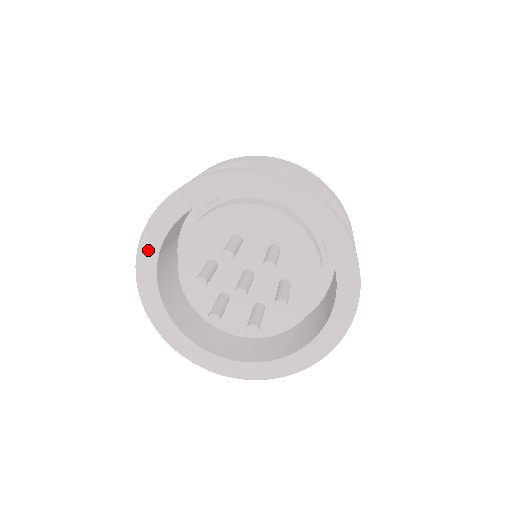
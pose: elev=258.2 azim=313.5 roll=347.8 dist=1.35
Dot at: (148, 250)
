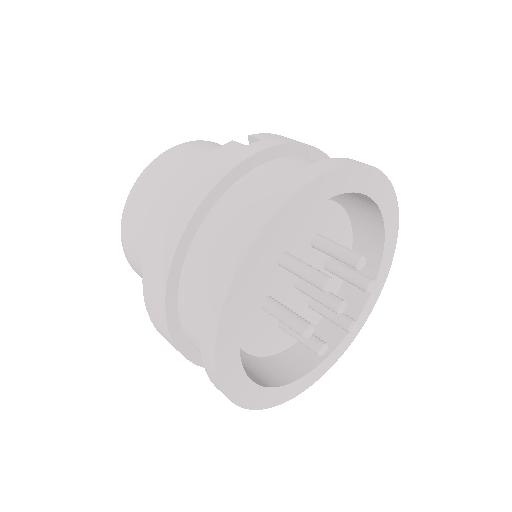
Dot at: (287, 217)
